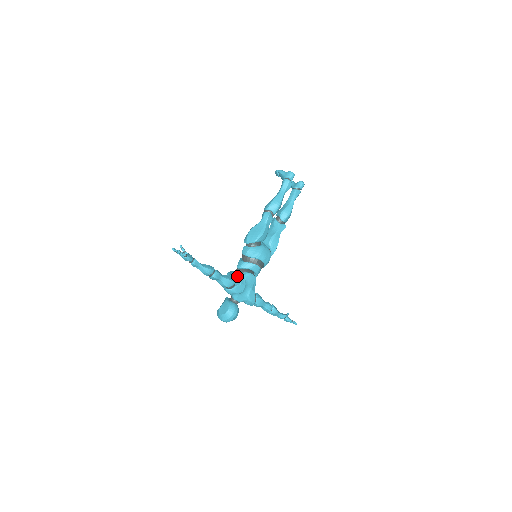
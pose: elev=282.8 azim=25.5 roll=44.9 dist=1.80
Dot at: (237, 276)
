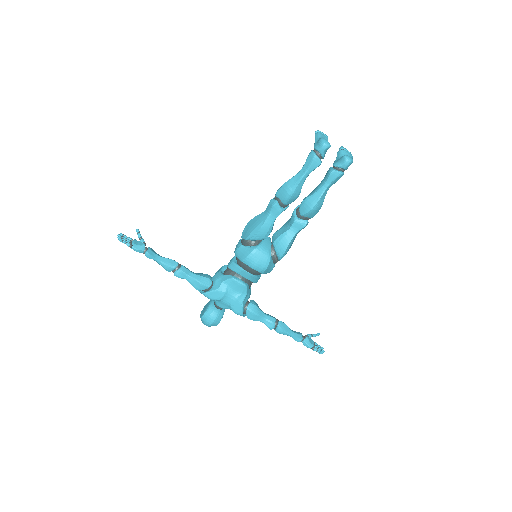
Dot at: (220, 277)
